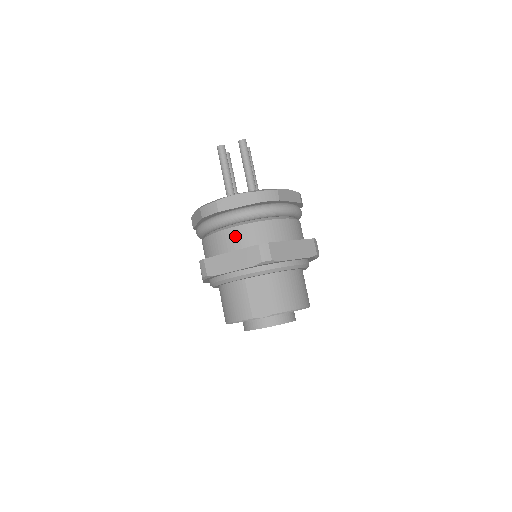
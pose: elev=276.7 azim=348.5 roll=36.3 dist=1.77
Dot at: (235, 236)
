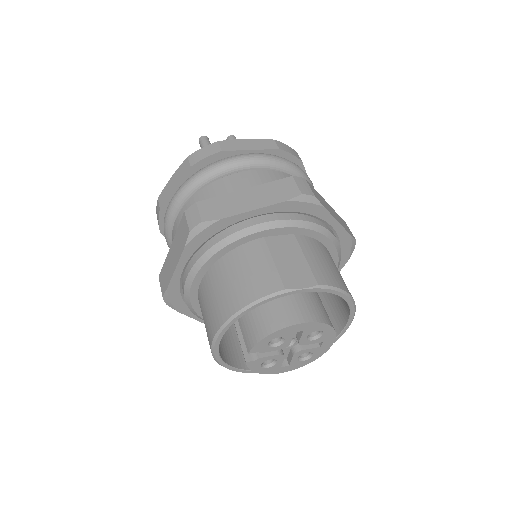
Dot at: (247, 180)
